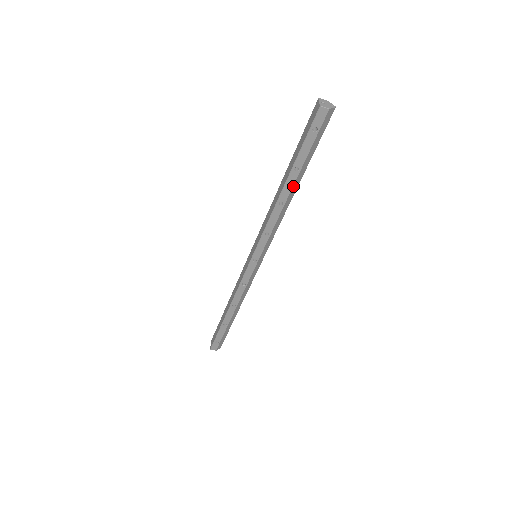
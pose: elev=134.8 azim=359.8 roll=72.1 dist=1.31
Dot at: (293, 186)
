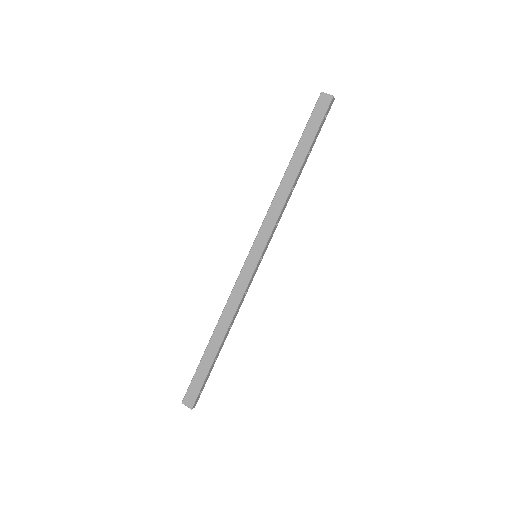
Dot at: occluded
